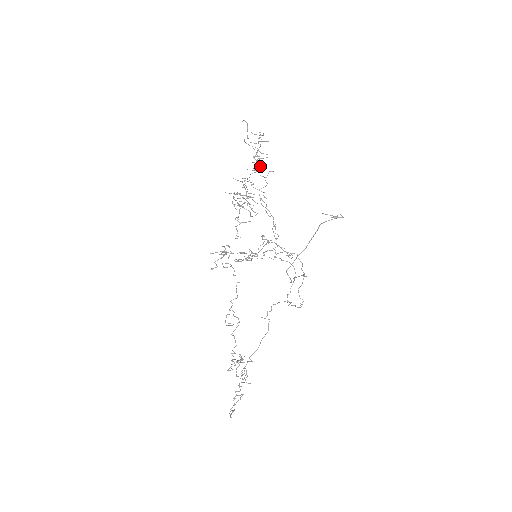
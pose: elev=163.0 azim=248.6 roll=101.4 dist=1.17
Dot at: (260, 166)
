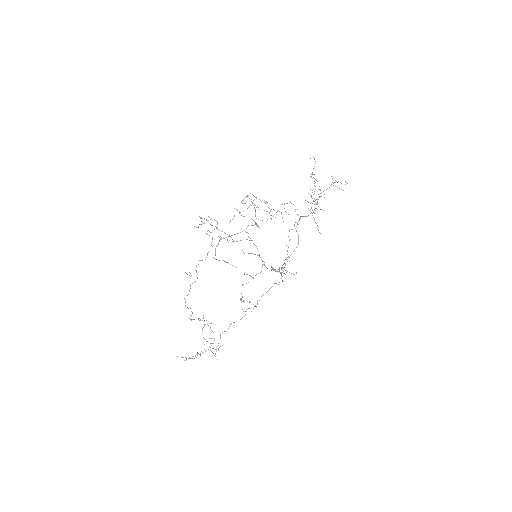
Dot at: occluded
